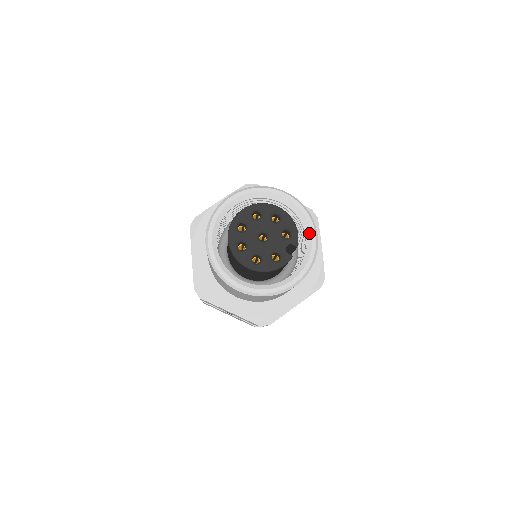
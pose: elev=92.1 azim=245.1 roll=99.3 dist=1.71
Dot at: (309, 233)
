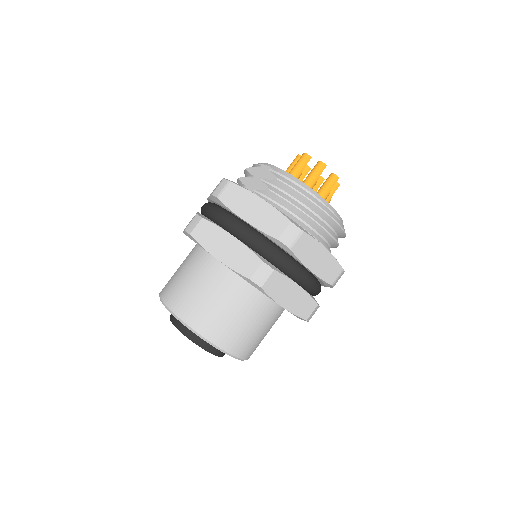
Dot at: occluded
